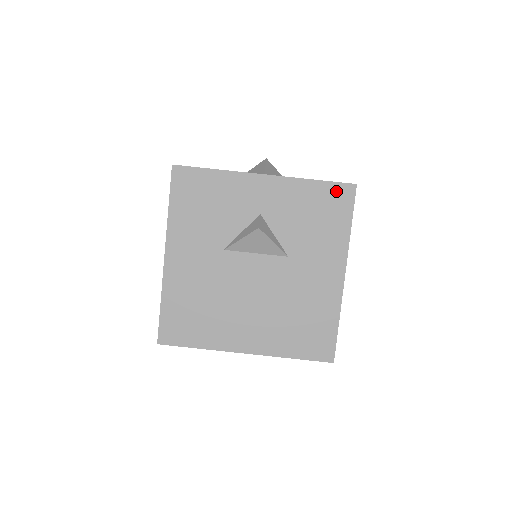
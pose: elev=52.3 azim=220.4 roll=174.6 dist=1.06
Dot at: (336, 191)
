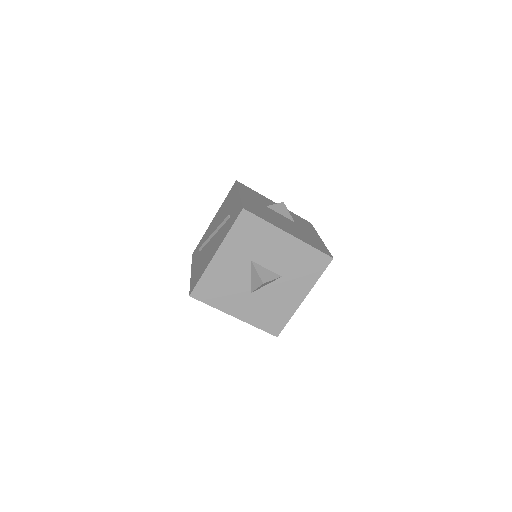
Dot at: (304, 220)
